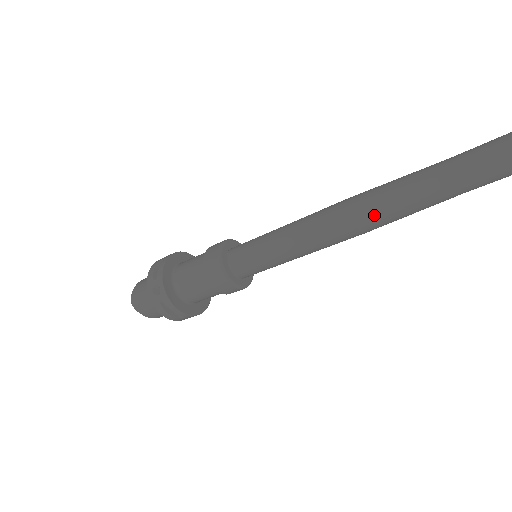
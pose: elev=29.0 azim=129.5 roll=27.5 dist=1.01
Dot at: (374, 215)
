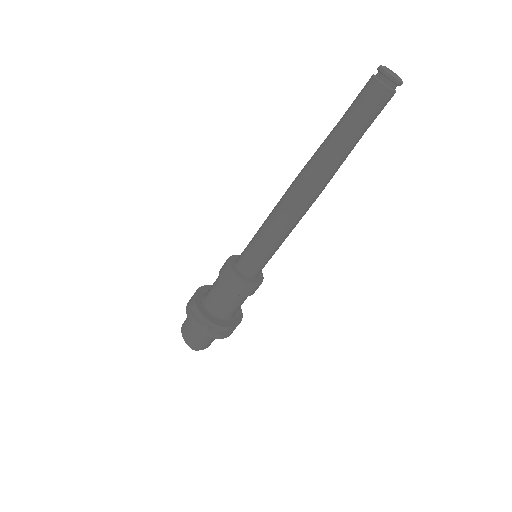
Dot at: (323, 183)
